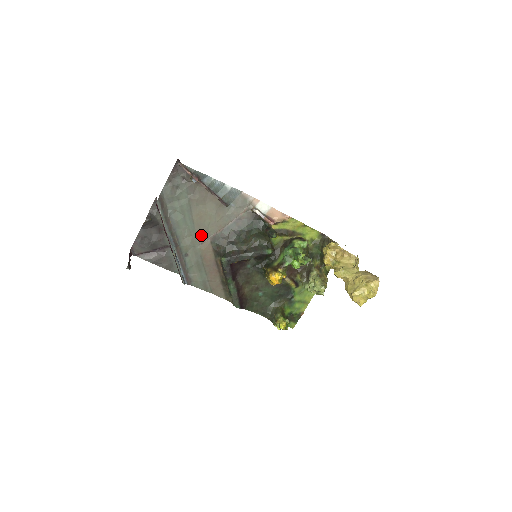
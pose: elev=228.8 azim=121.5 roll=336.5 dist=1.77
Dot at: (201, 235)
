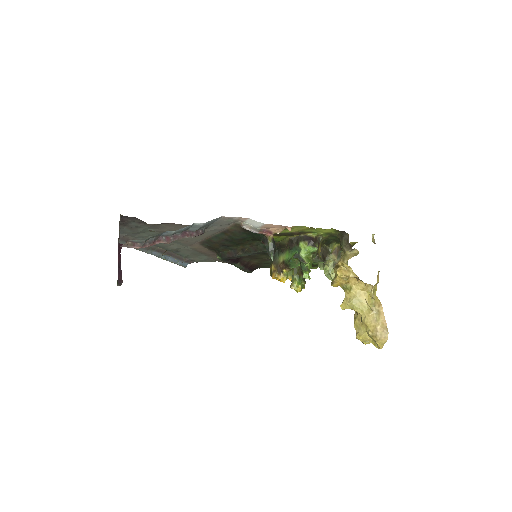
Dot at: (187, 243)
